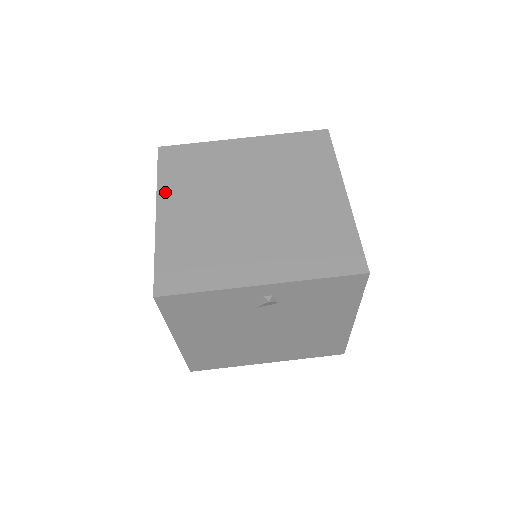
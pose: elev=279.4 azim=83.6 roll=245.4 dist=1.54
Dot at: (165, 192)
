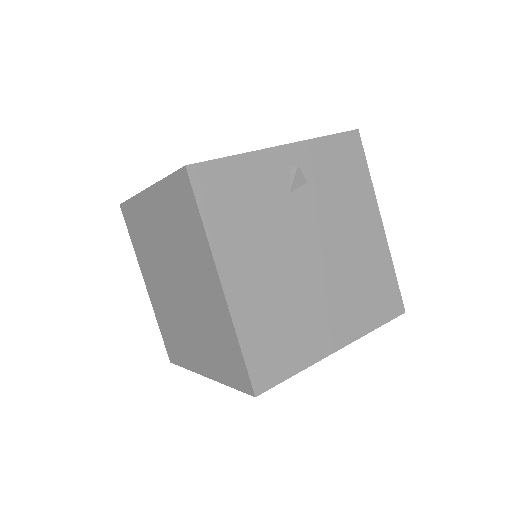
Dot at: occluded
